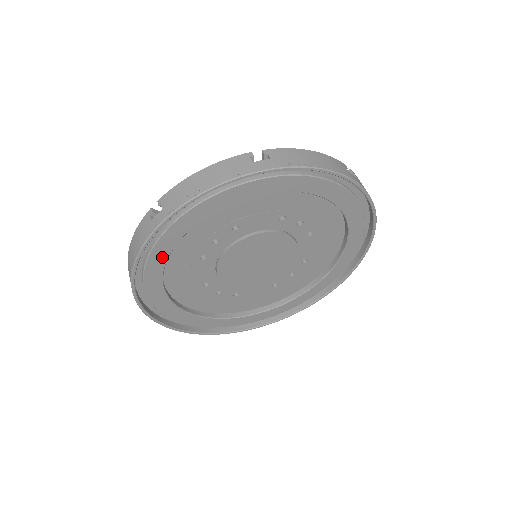
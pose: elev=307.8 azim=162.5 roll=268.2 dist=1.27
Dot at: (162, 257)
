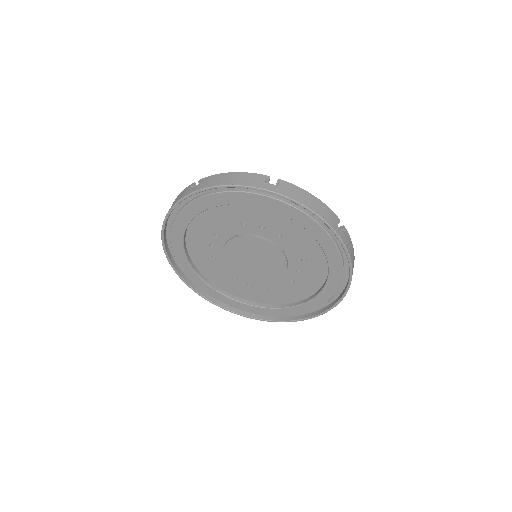
Dot at: (183, 258)
